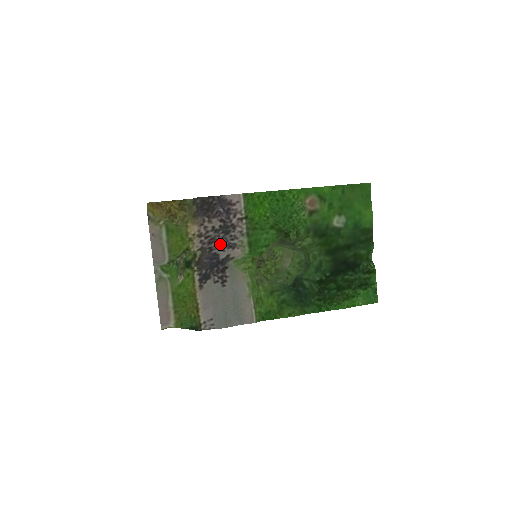
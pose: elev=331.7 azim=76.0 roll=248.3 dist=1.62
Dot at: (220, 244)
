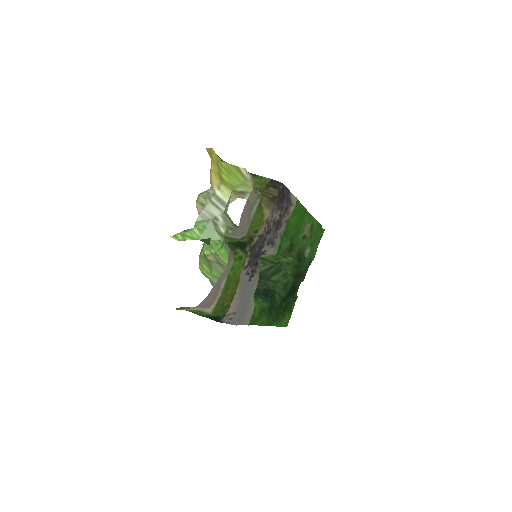
Dot at: (270, 238)
